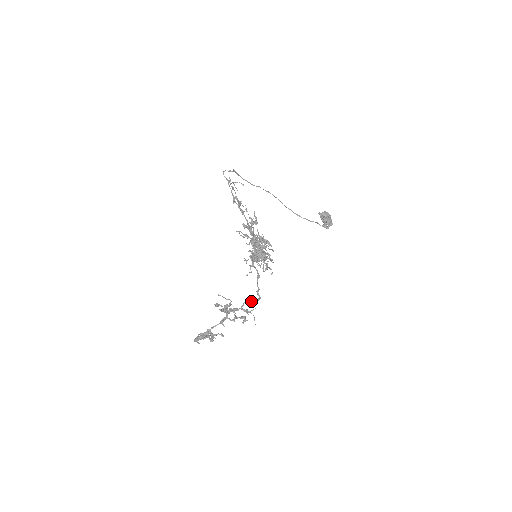
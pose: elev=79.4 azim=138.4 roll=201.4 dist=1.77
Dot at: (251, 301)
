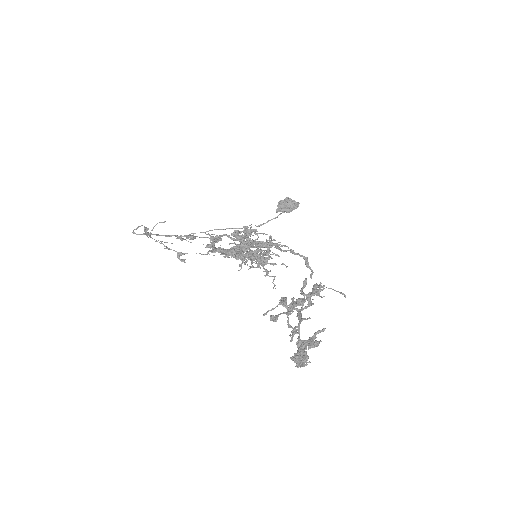
Dot at: occluded
